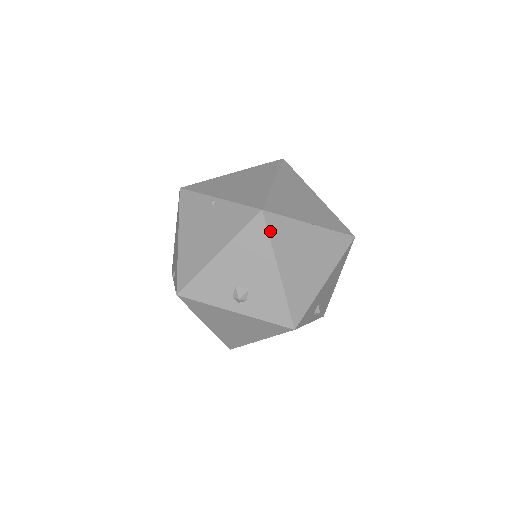
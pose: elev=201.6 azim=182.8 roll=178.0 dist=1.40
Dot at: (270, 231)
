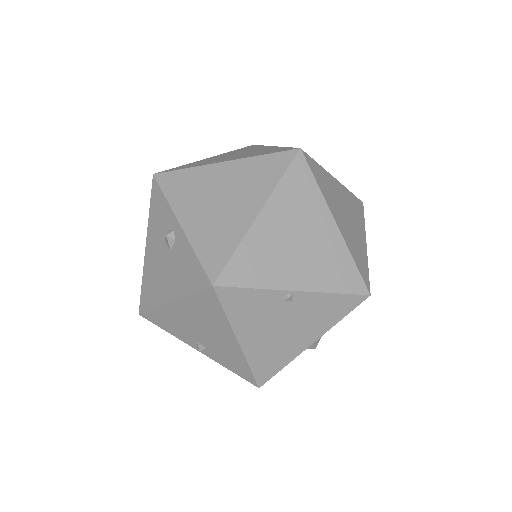
Dot at: occluded
